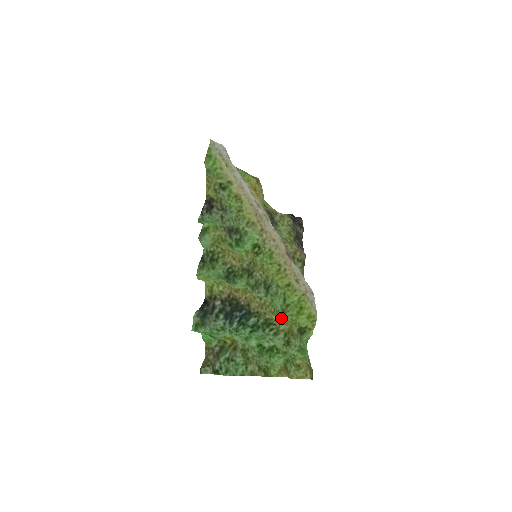
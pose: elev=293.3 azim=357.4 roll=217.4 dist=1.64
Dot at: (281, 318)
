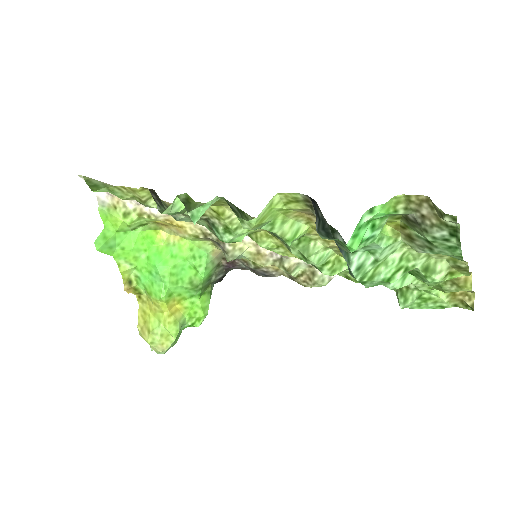
Dot at: occluded
